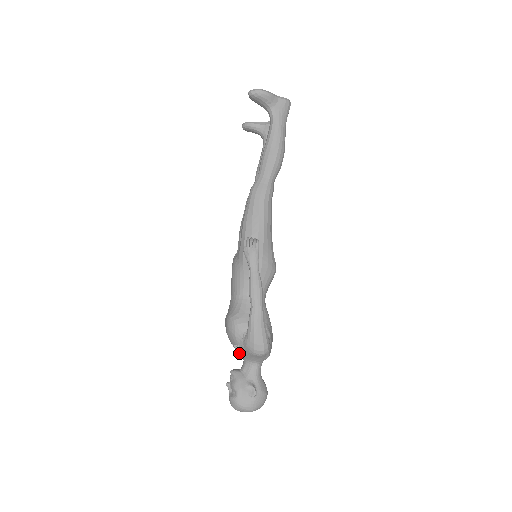
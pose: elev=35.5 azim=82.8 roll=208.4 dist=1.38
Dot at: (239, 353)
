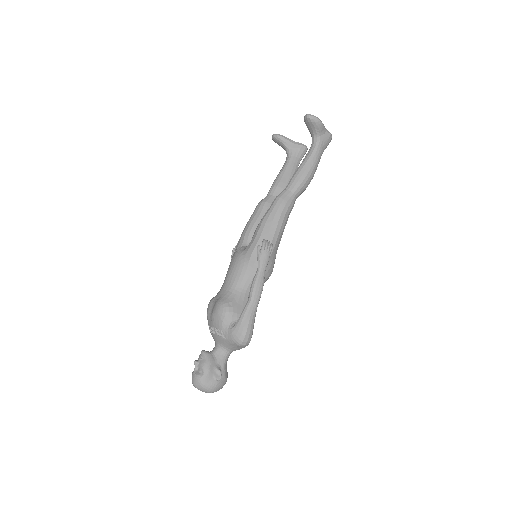
Dot at: (216, 337)
